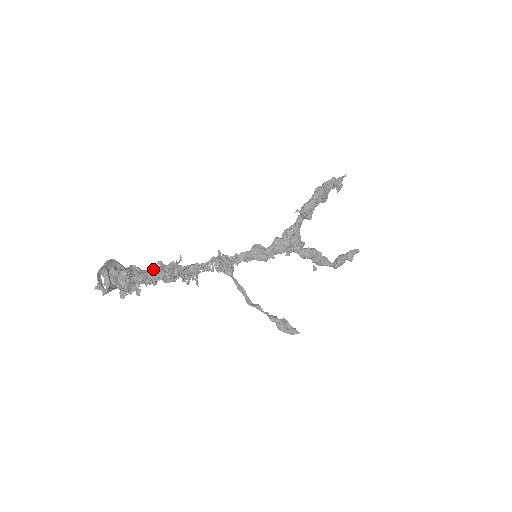
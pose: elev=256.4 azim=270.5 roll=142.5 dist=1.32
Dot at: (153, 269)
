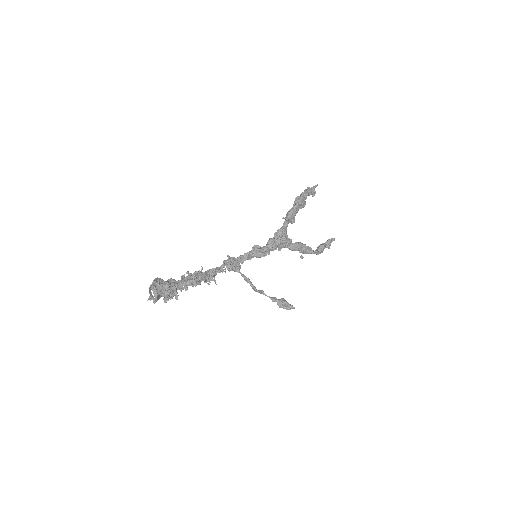
Dot at: (184, 278)
